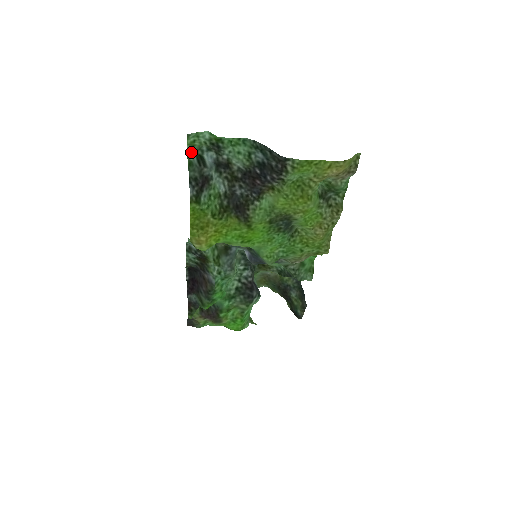
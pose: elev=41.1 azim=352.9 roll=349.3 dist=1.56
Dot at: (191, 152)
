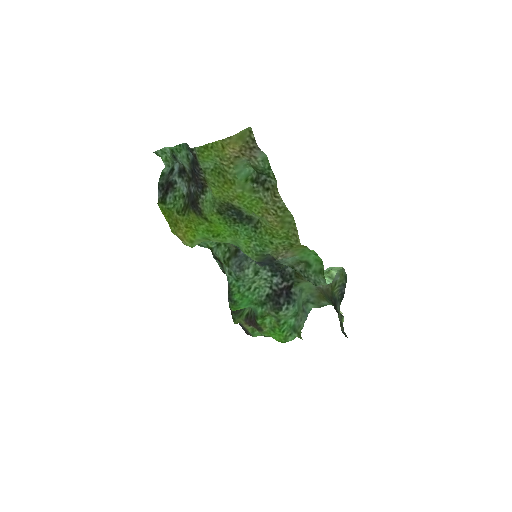
Dot at: (169, 167)
